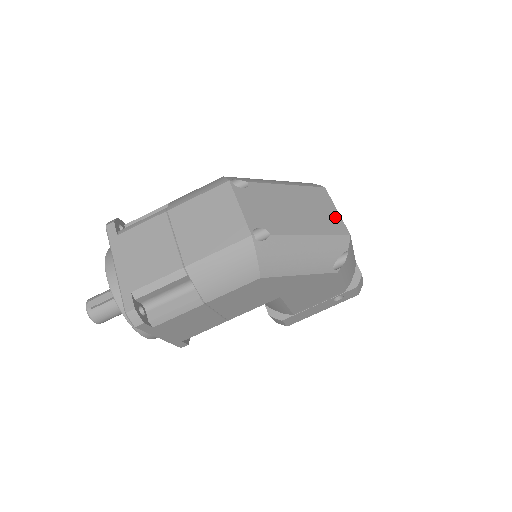
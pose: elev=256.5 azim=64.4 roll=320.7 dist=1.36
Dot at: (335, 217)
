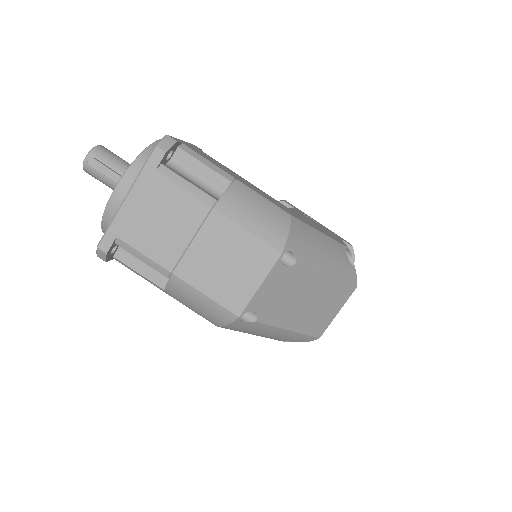
Dot at: (328, 319)
